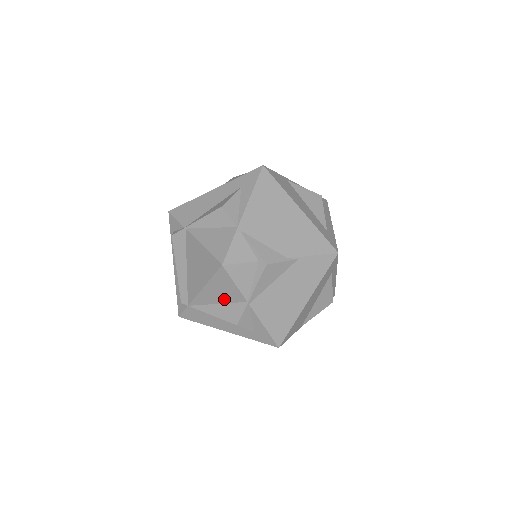
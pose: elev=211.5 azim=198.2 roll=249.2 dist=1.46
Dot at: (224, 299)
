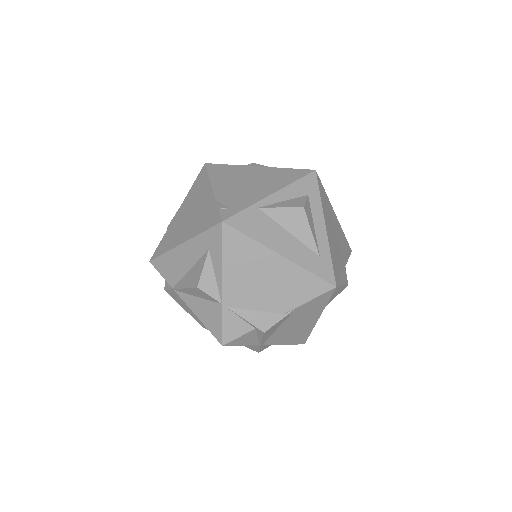
Dot at: occluded
